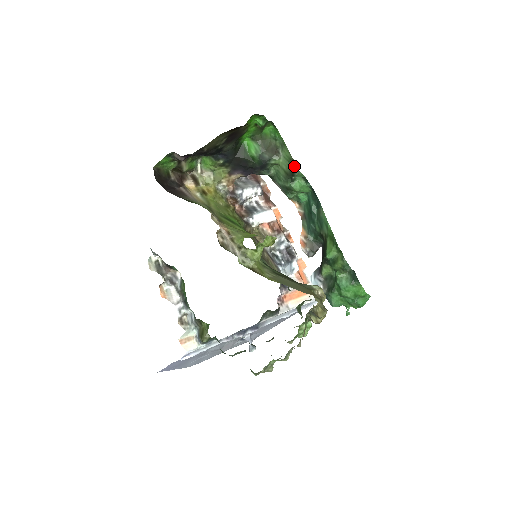
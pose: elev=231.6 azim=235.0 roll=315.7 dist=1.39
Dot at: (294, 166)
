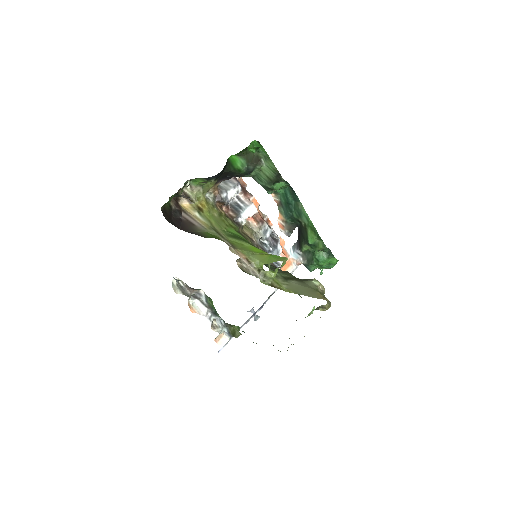
Dot at: (279, 176)
